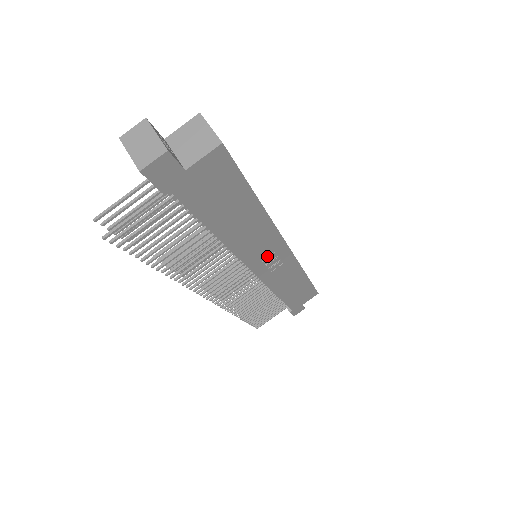
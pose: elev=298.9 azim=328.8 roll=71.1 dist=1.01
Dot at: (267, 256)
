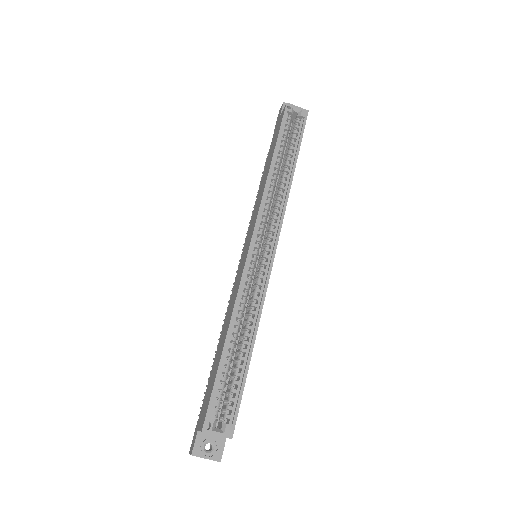
Dot at: occluded
